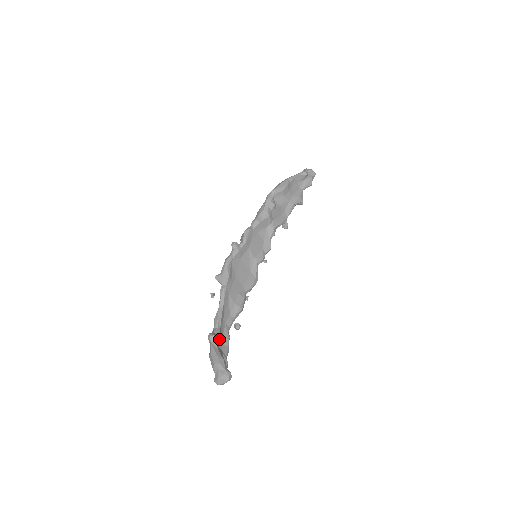
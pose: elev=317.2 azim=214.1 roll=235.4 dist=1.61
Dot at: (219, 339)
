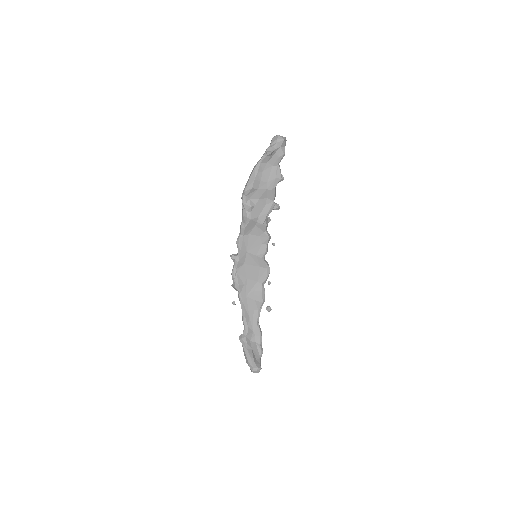
Dot at: (249, 336)
